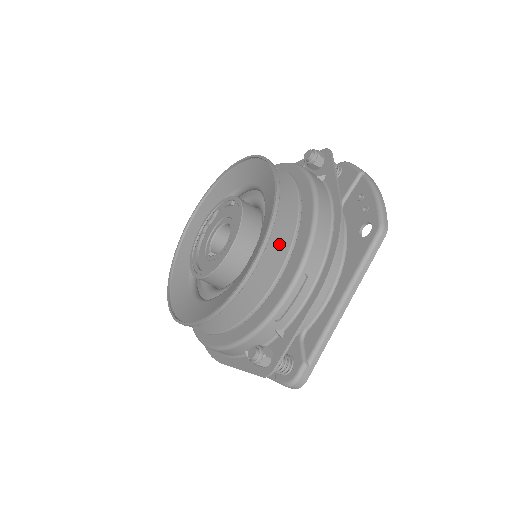
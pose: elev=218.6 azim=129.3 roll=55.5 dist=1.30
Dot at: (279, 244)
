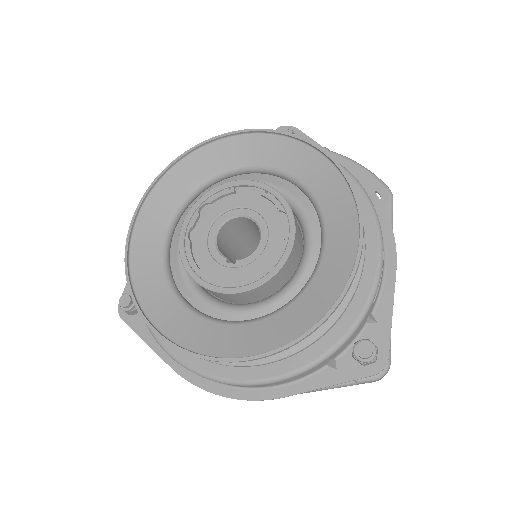
Dot at: occluded
